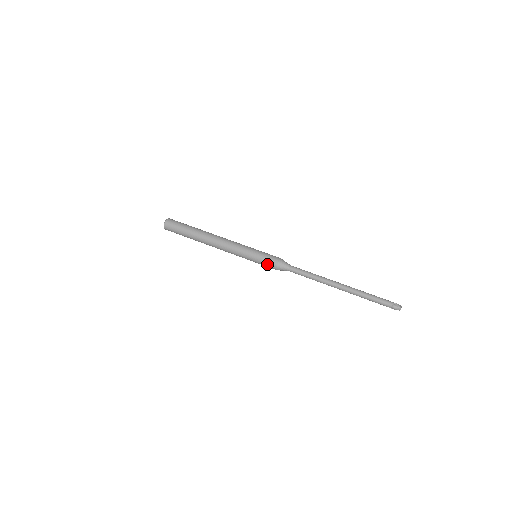
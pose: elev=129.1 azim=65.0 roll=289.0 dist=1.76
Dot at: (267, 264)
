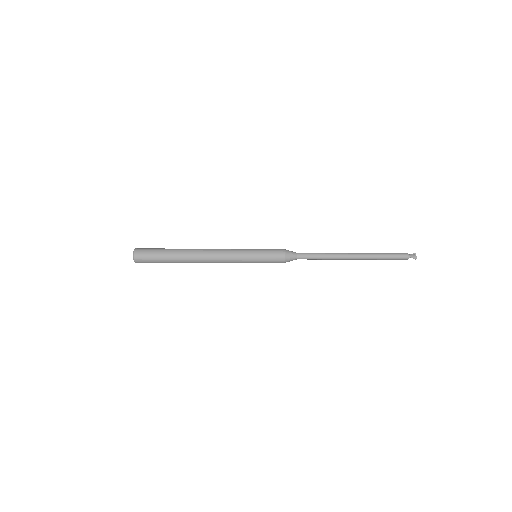
Dot at: (273, 251)
